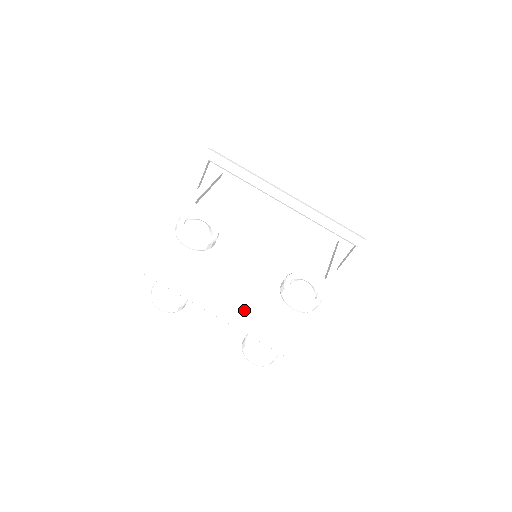
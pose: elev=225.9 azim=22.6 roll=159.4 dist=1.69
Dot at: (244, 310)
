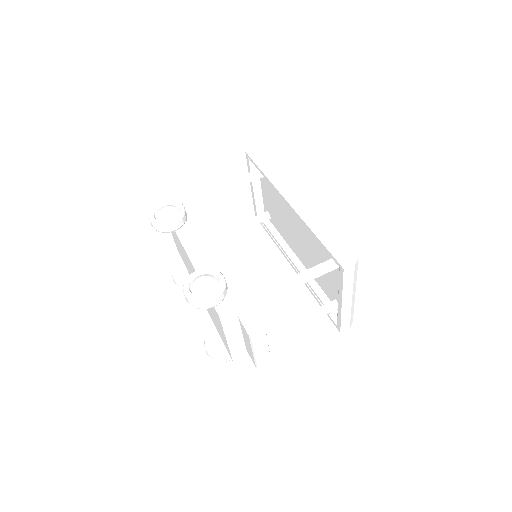
Dot at: occluded
